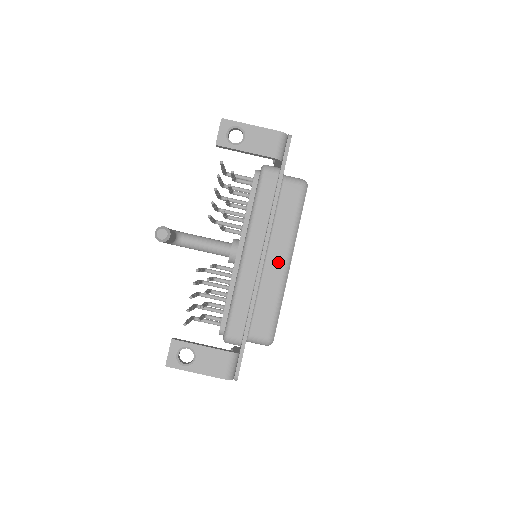
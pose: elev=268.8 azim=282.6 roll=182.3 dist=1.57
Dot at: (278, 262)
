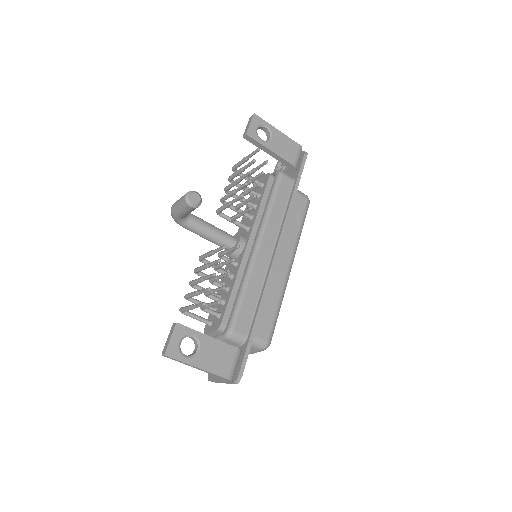
Dot at: (283, 264)
